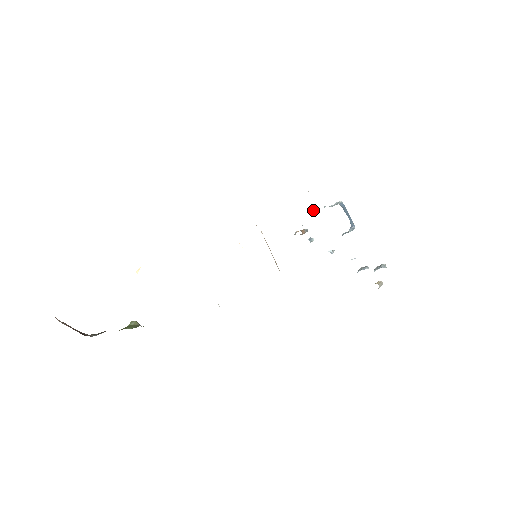
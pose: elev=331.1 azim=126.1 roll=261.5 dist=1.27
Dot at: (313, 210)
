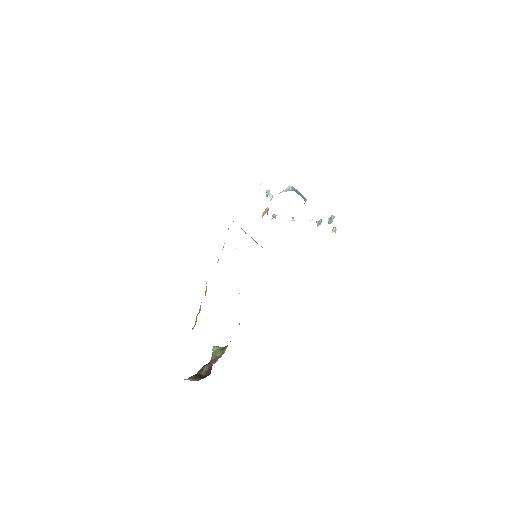
Dot at: (270, 196)
